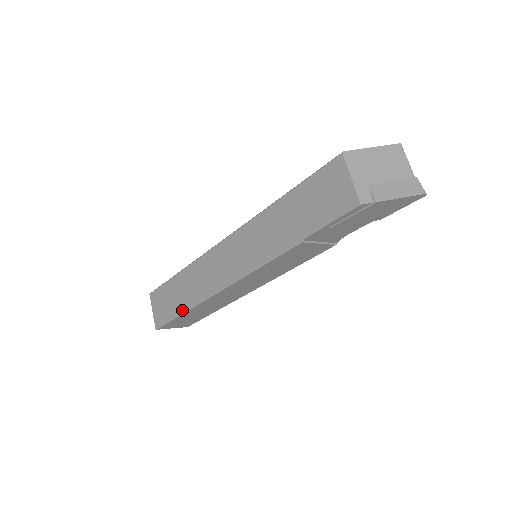
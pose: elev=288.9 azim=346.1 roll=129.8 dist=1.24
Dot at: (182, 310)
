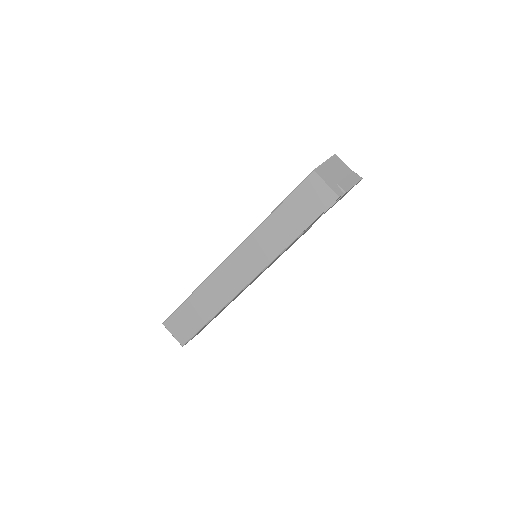
Dot at: (208, 319)
